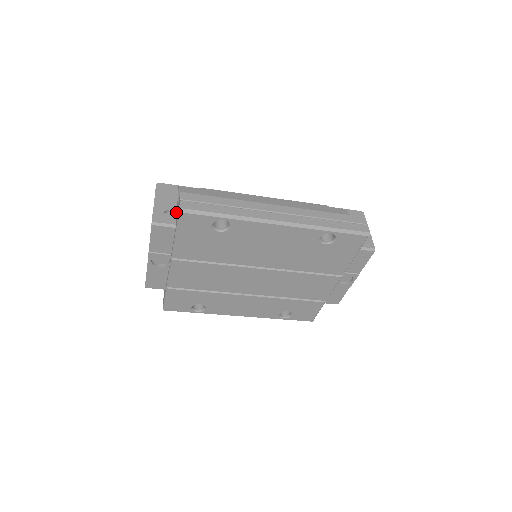
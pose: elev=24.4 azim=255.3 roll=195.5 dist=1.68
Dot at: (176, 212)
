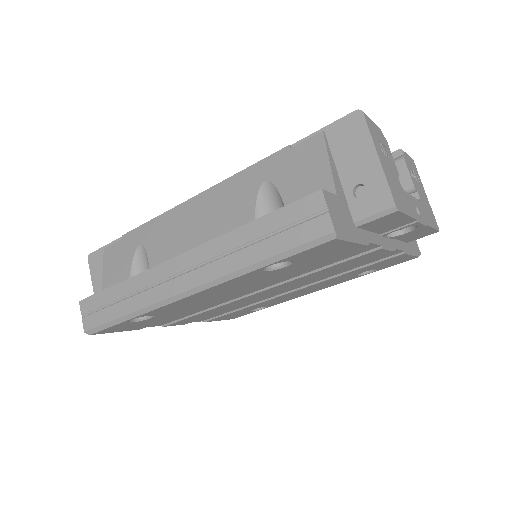
Dot at: occluded
